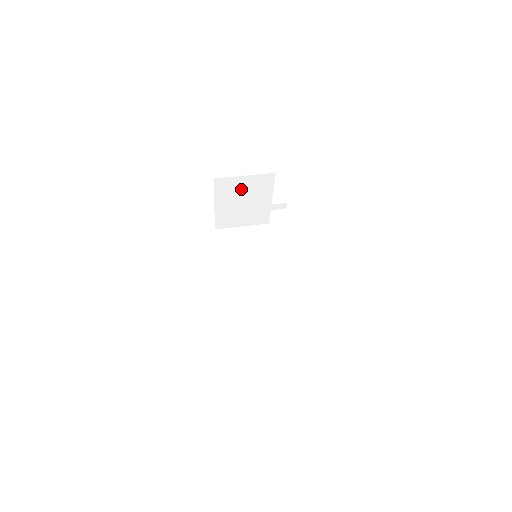
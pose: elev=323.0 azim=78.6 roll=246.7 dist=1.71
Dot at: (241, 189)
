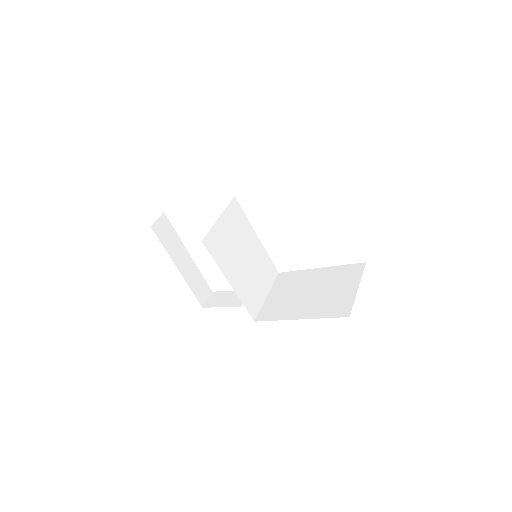
Dot at: occluded
